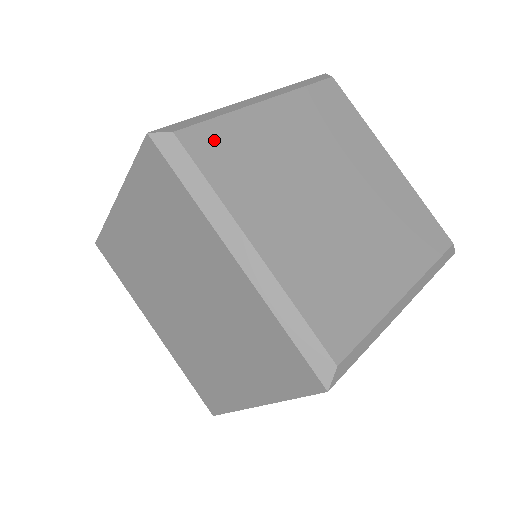
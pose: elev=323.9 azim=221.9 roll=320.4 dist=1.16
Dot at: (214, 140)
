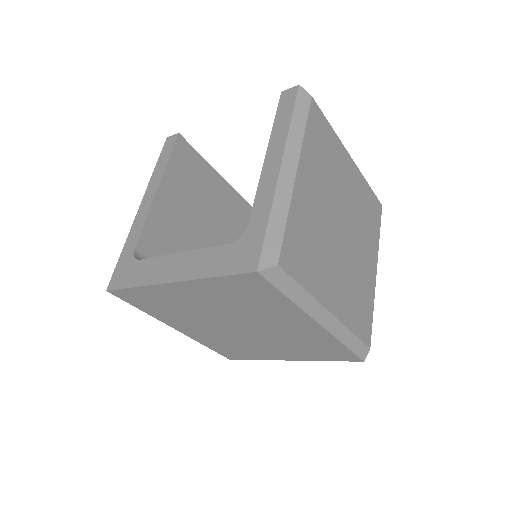
Dot at: (293, 247)
